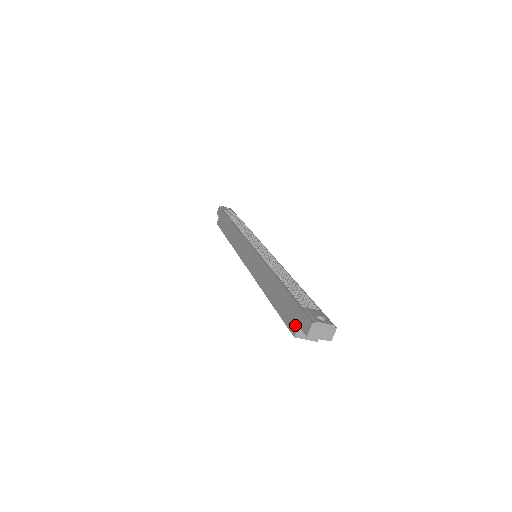
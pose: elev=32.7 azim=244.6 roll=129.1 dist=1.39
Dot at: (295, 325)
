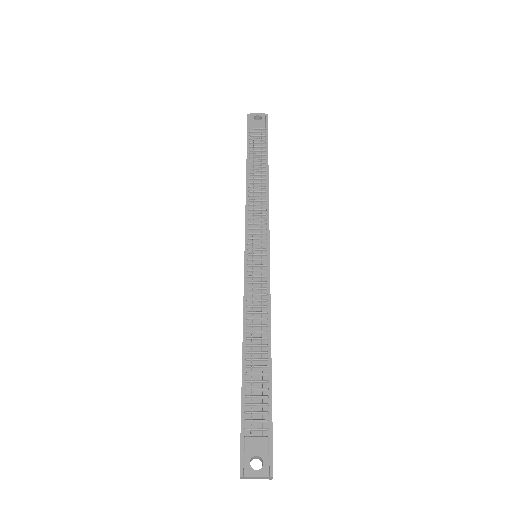
Dot at: occluded
